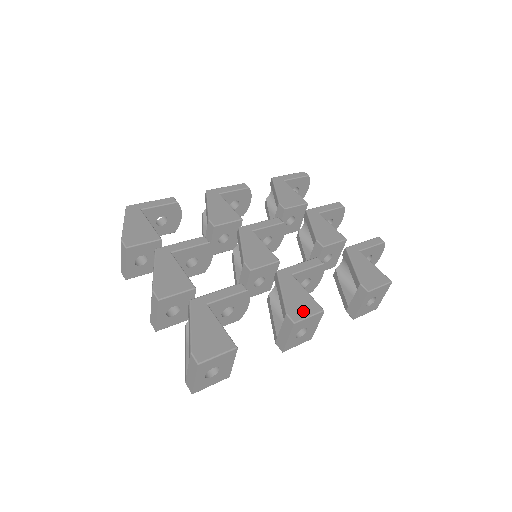
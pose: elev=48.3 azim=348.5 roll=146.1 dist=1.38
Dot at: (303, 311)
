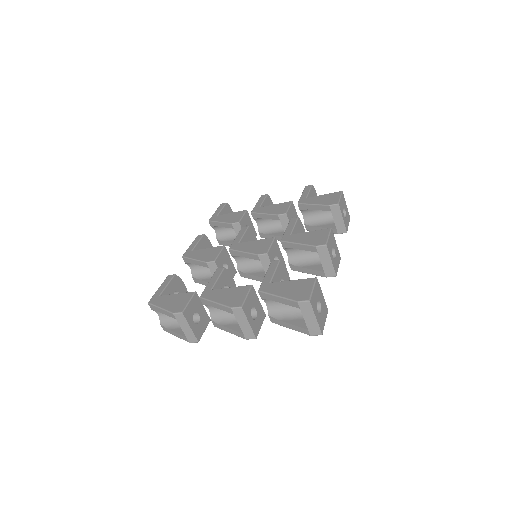
Dot at: (322, 238)
